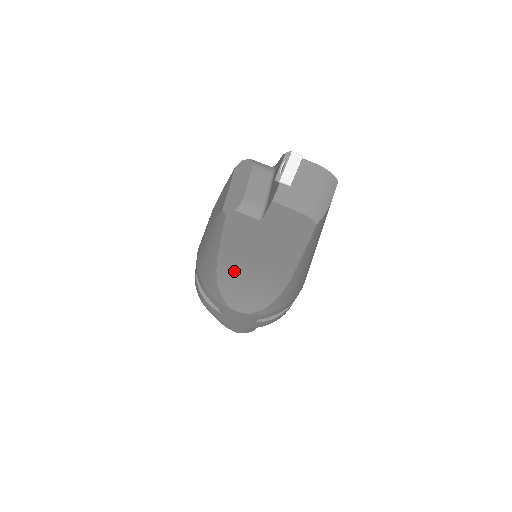
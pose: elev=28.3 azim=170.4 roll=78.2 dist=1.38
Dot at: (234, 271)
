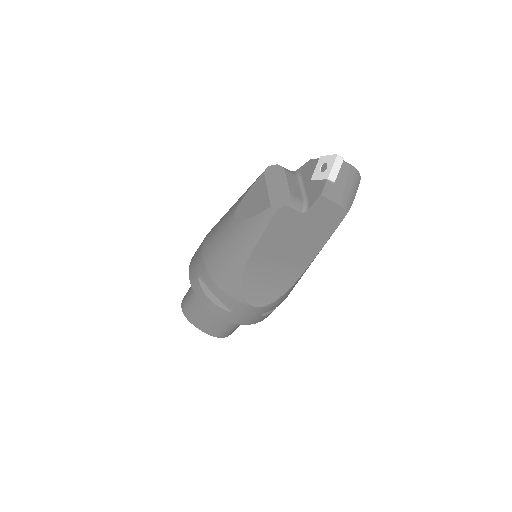
Dot at: (261, 265)
